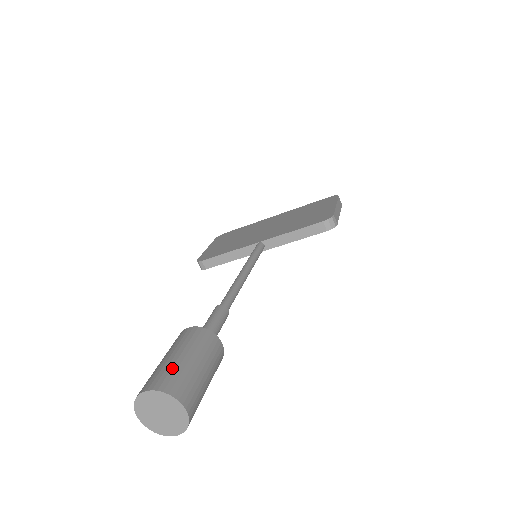
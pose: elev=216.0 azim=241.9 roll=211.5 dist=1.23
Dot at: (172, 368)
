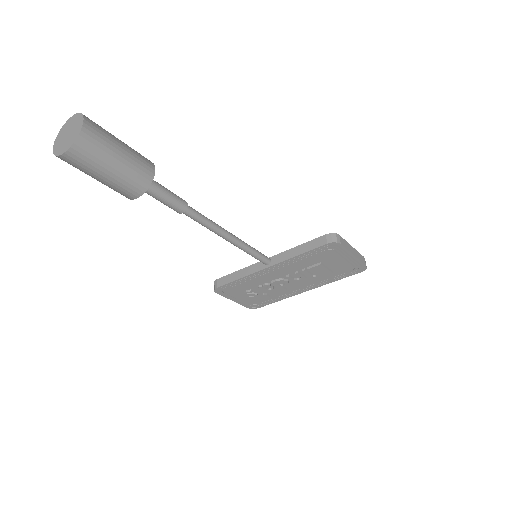
Dot at: occluded
